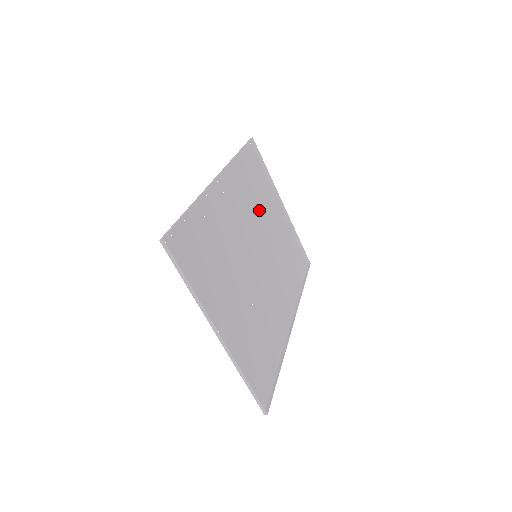
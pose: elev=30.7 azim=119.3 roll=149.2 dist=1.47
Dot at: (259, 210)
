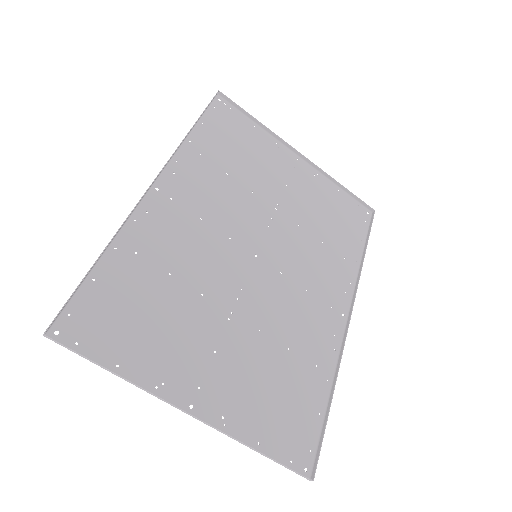
Dot at: (252, 186)
